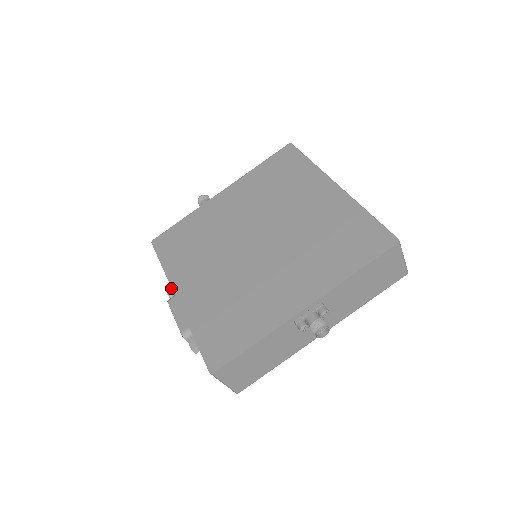
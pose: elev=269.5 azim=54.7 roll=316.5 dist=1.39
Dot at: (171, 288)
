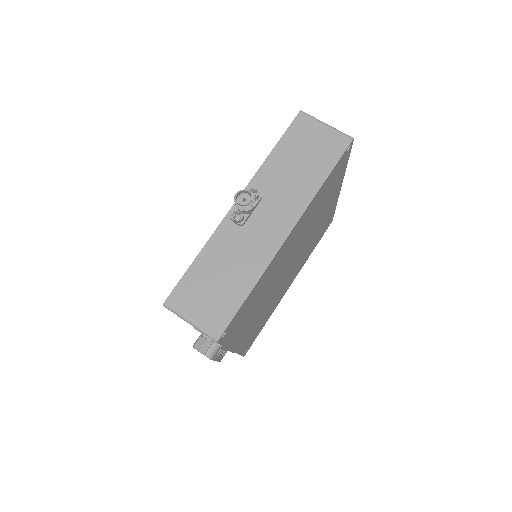
Dot at: occluded
